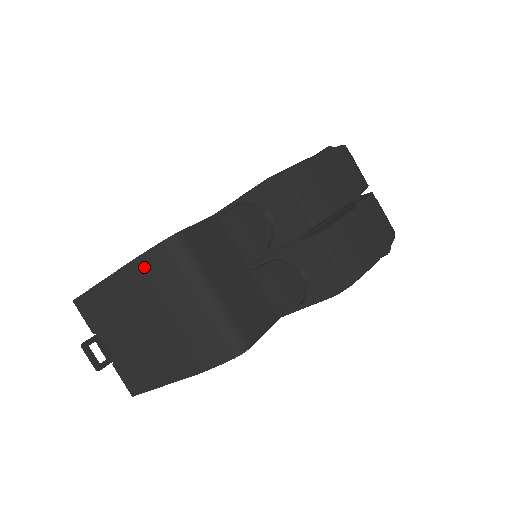
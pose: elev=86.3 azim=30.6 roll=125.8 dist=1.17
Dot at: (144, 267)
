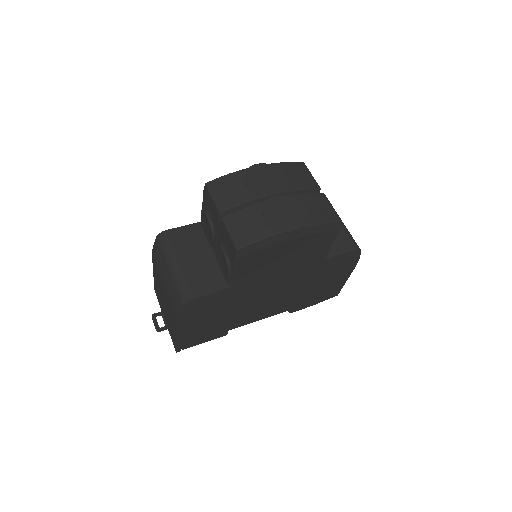
Dot at: (154, 256)
